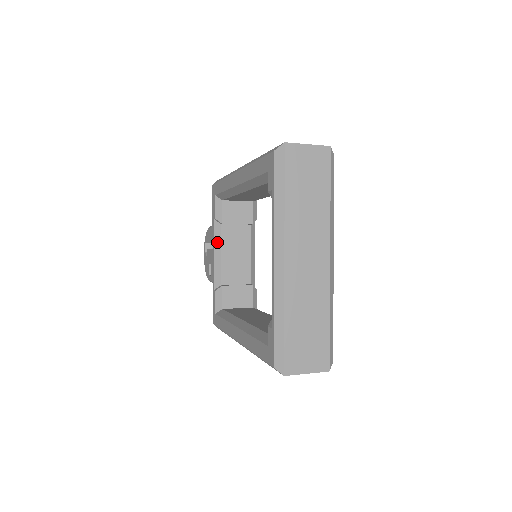
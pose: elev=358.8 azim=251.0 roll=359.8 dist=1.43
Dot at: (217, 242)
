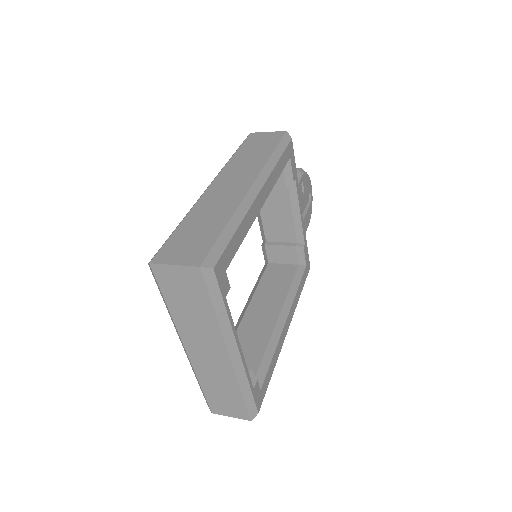
Dot at: occluded
